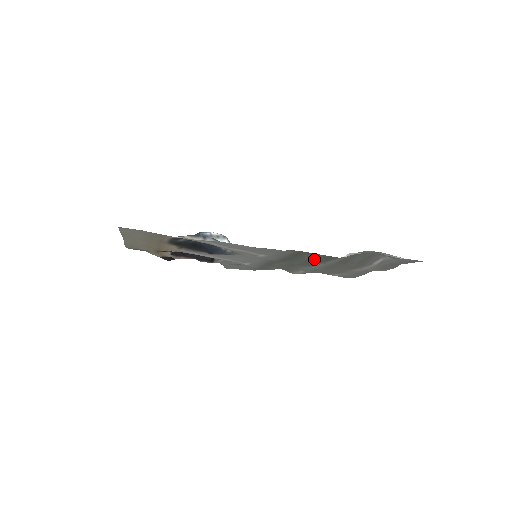
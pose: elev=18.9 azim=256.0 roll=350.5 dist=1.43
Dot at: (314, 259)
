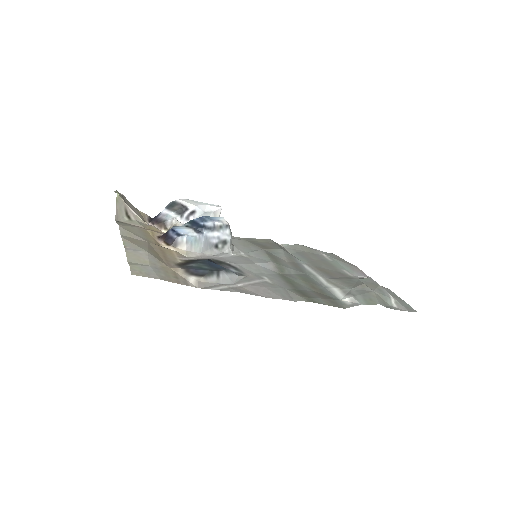
Dot at: (317, 293)
